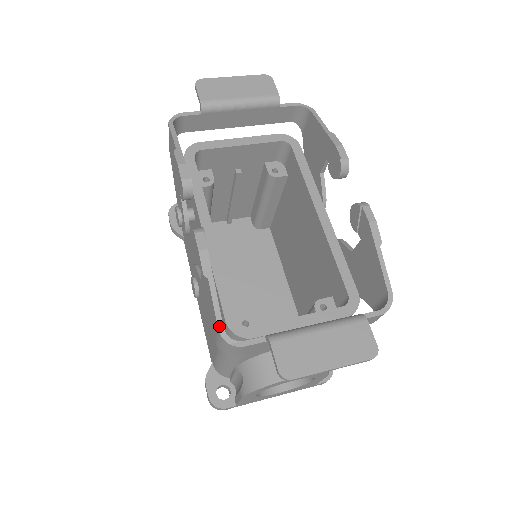
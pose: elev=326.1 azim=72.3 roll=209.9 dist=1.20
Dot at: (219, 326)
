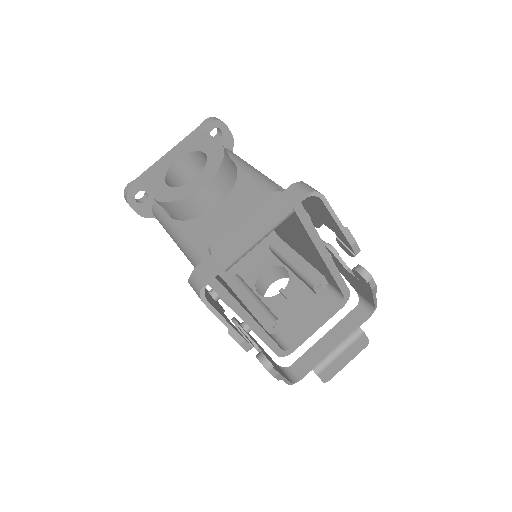
Dot at: (289, 384)
